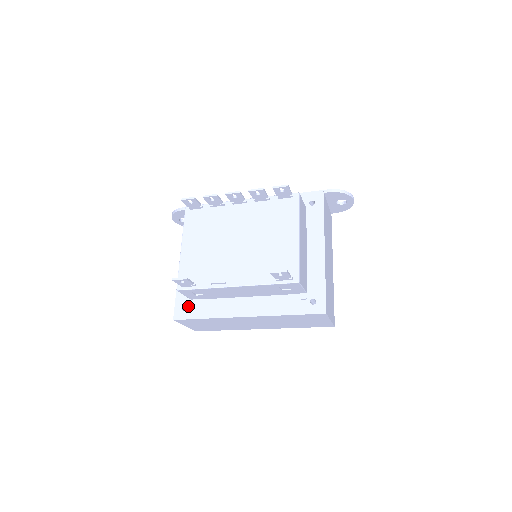
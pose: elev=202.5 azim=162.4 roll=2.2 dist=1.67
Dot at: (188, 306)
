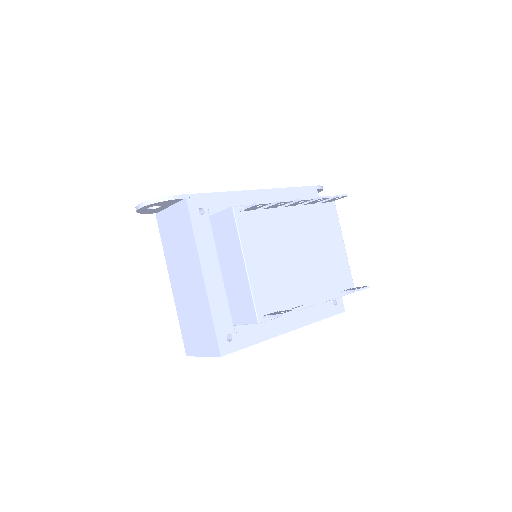
Dot at: (233, 334)
